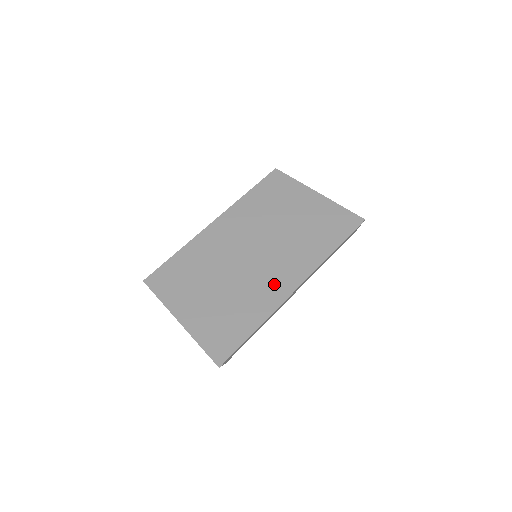
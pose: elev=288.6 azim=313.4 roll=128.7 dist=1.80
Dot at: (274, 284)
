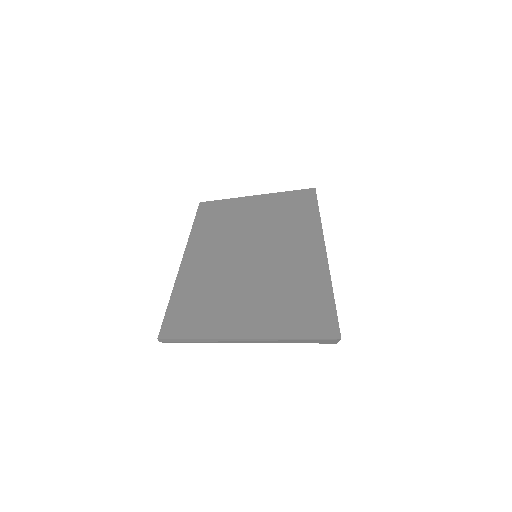
Dot at: (301, 256)
